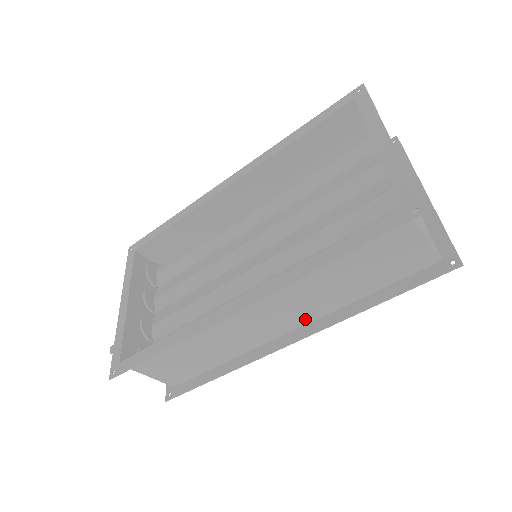
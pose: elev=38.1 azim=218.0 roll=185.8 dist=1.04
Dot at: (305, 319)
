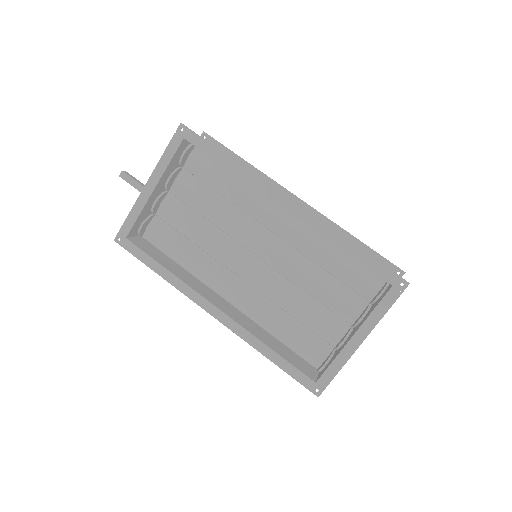
Dot at: occluded
